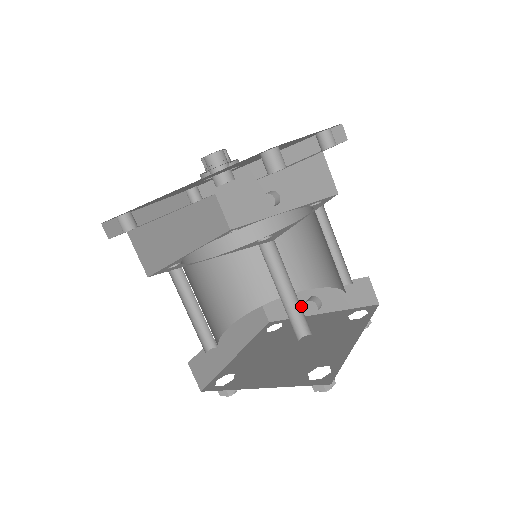
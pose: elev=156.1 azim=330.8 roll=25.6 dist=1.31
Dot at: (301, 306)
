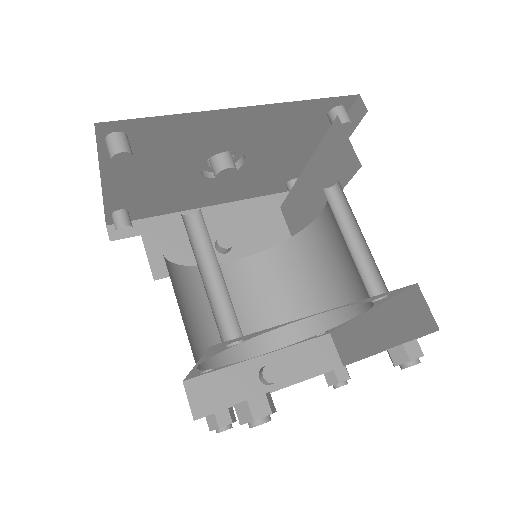
Dot at: (248, 384)
